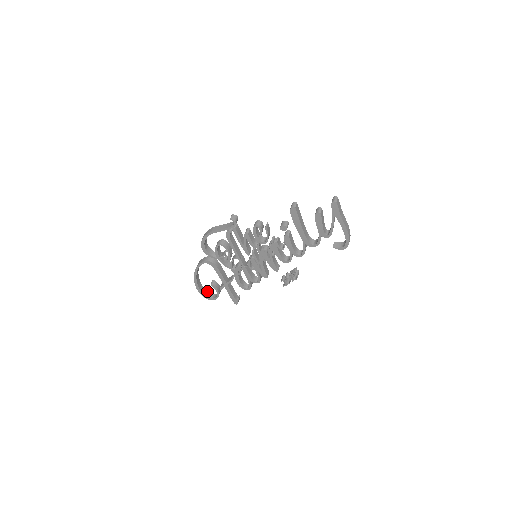
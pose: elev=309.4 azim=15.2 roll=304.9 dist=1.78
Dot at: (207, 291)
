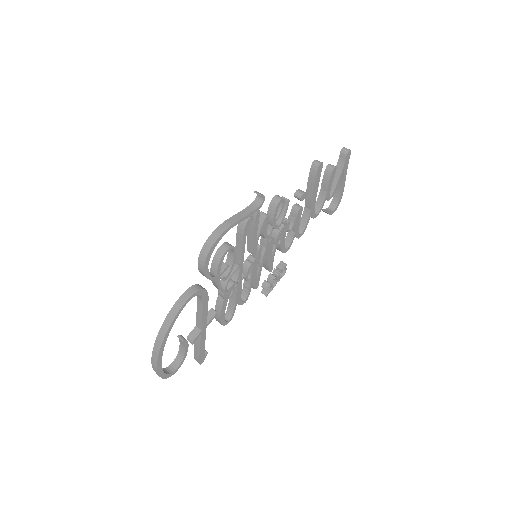
Dot at: occluded
